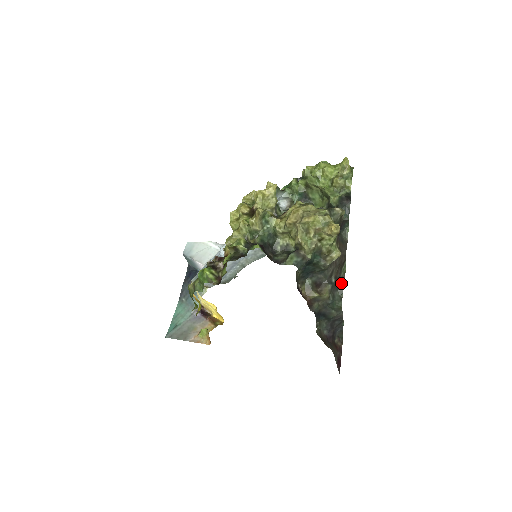
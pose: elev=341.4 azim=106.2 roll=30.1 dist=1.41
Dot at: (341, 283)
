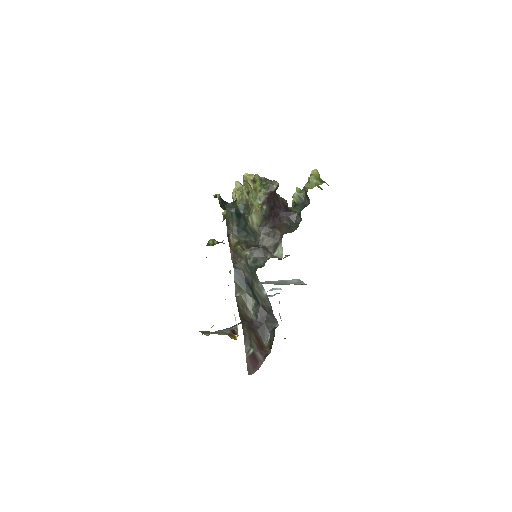
Dot at: occluded
